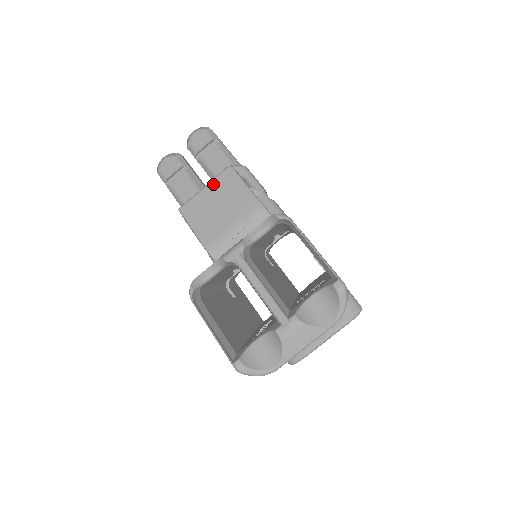
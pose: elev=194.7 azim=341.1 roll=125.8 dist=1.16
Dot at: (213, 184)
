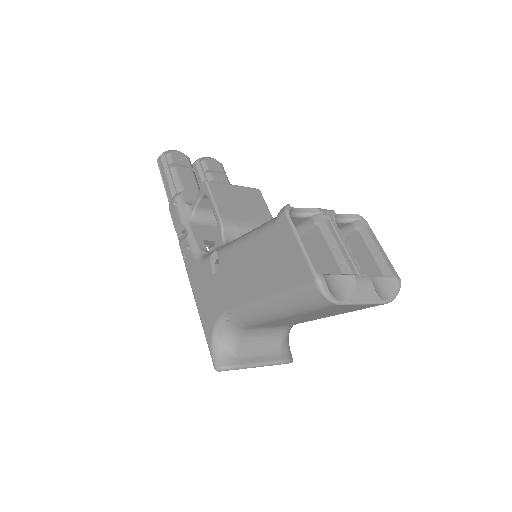
Dot at: (243, 188)
